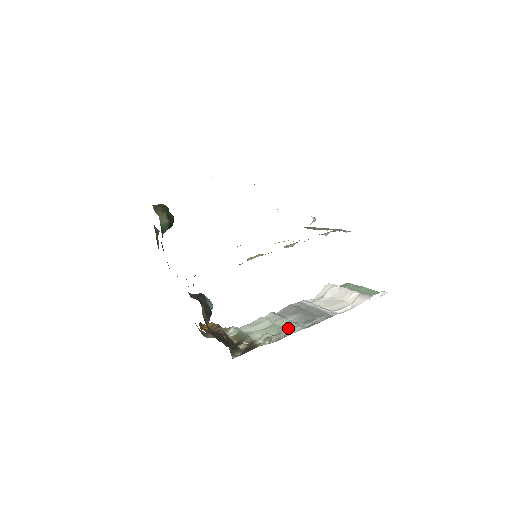
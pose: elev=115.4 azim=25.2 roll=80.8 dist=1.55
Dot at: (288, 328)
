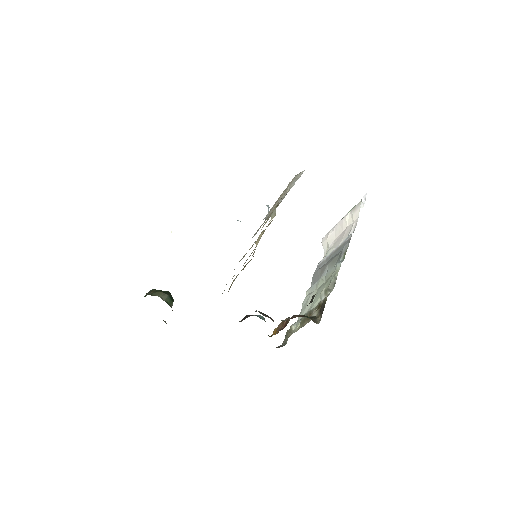
Dot at: (331, 274)
